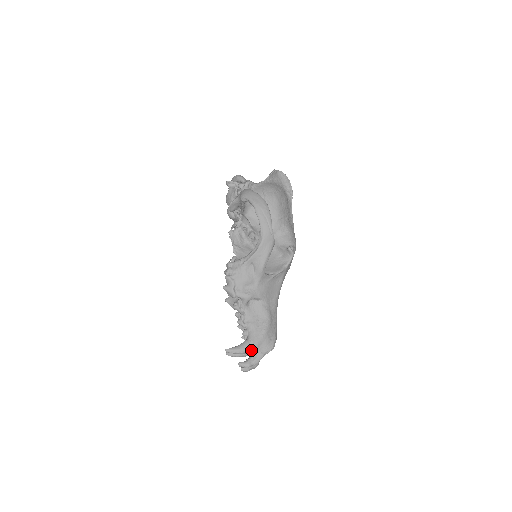
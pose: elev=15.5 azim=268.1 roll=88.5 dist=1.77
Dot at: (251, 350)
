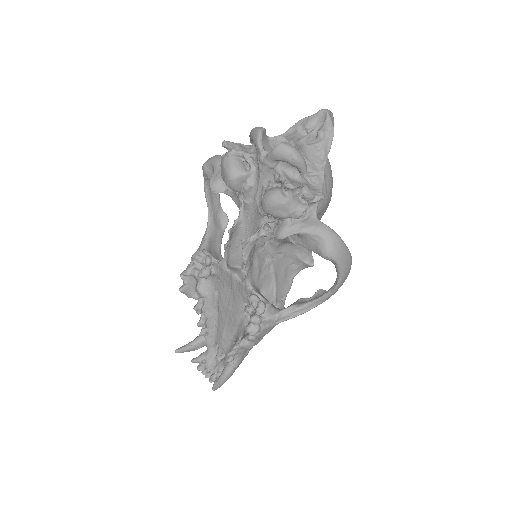
Dot at: (233, 372)
